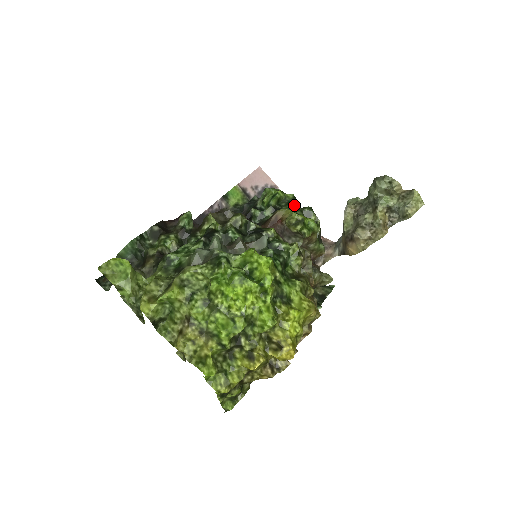
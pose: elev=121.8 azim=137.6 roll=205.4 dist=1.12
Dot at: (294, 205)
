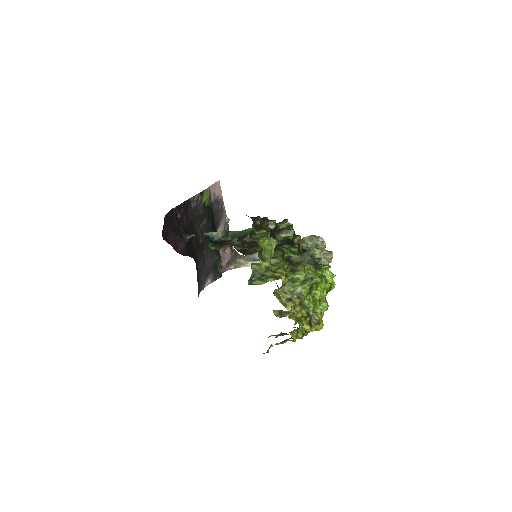
Dot at: occluded
